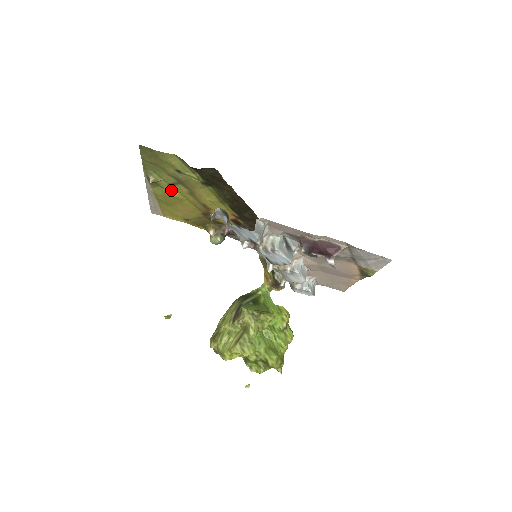
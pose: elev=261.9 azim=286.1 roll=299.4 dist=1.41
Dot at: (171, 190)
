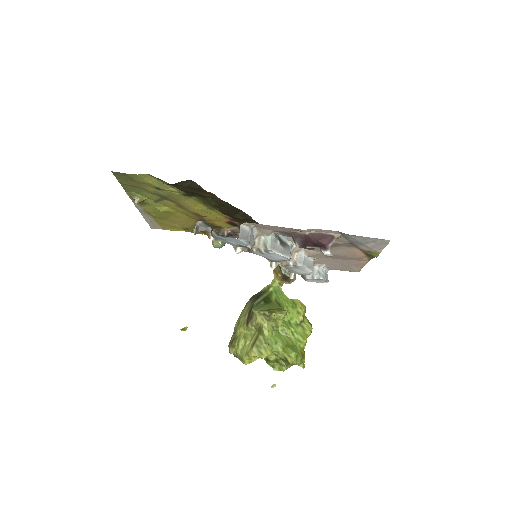
Dot at: (159, 206)
